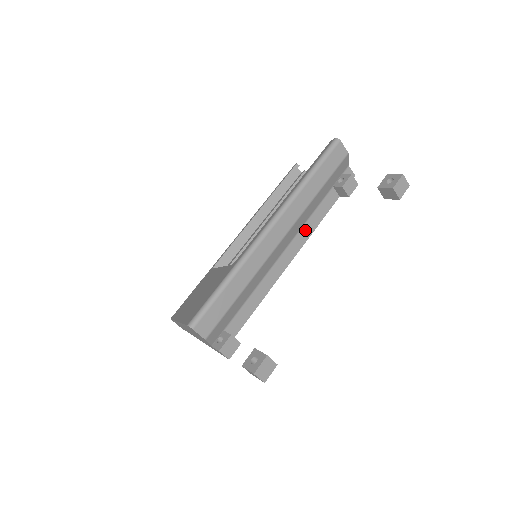
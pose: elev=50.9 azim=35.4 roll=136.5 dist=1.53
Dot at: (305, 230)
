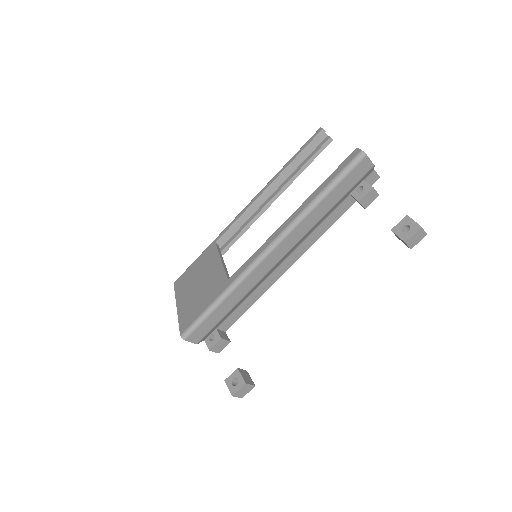
Dot at: (310, 239)
